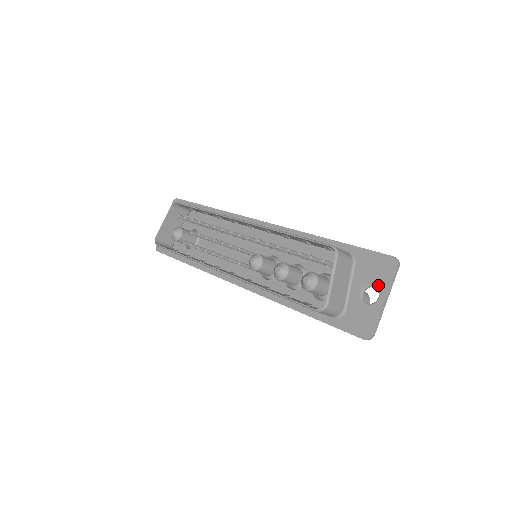
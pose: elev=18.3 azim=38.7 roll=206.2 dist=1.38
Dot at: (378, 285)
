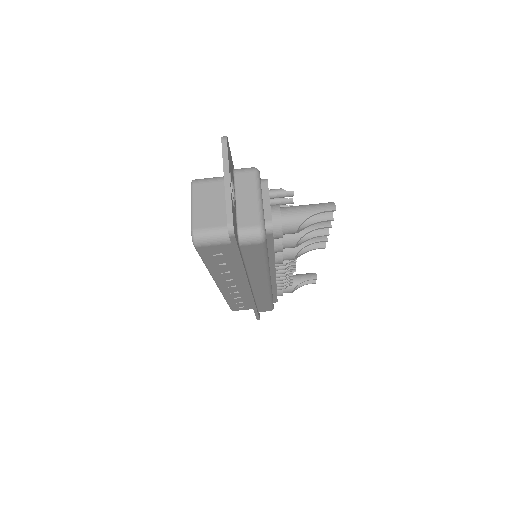
Dot at: occluded
